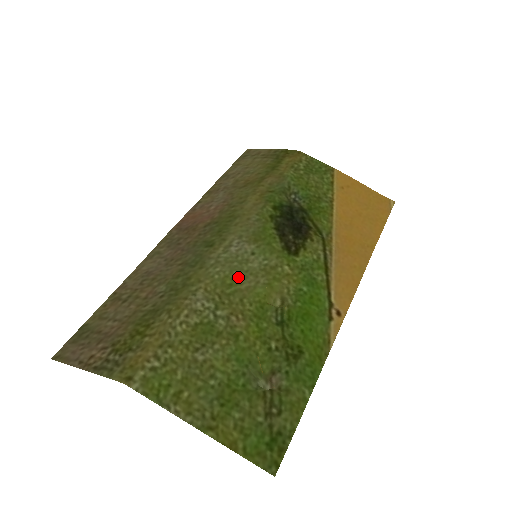
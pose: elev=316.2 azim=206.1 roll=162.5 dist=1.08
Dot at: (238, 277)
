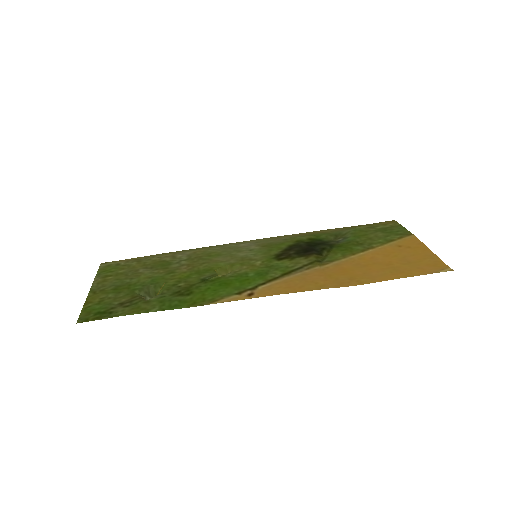
Dot at: (221, 255)
